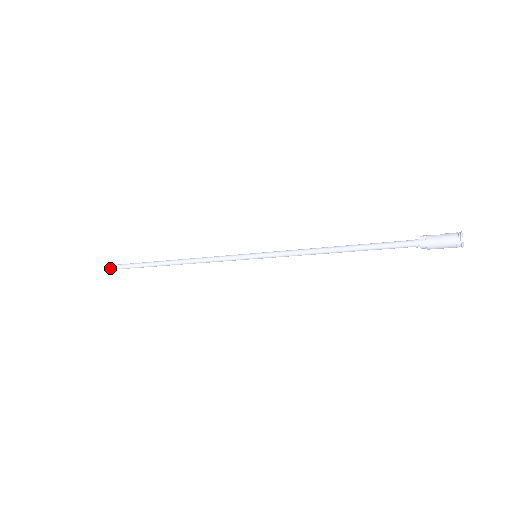
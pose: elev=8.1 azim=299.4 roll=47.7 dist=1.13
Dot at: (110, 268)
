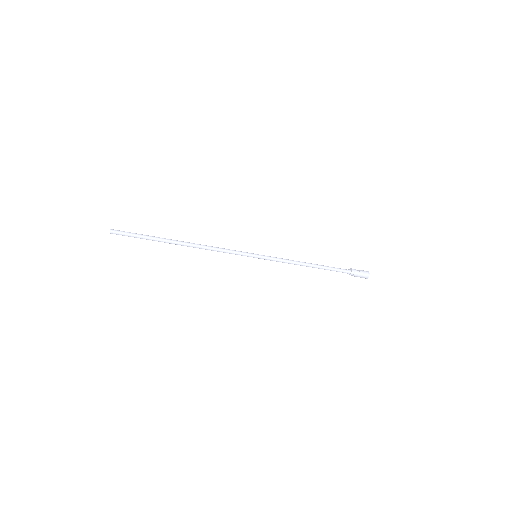
Dot at: (111, 233)
